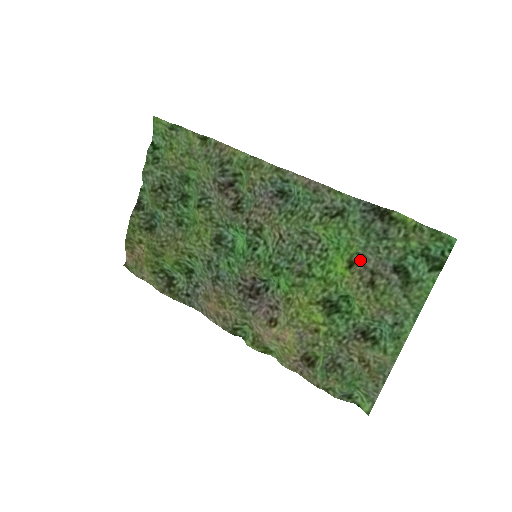
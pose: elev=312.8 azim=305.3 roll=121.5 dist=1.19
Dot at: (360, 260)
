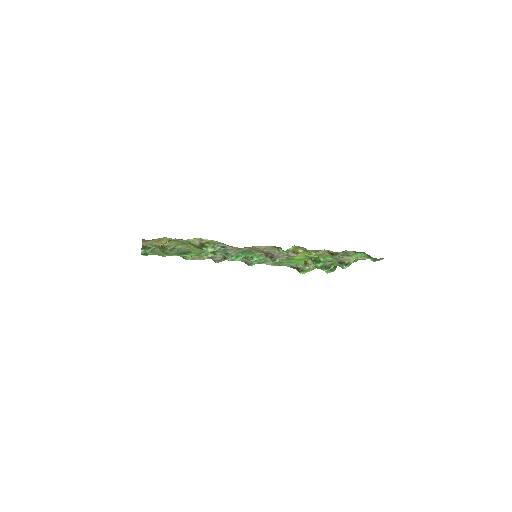
Dot at: (307, 265)
